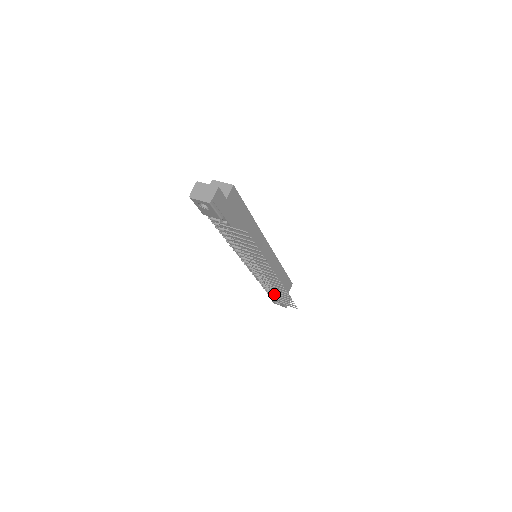
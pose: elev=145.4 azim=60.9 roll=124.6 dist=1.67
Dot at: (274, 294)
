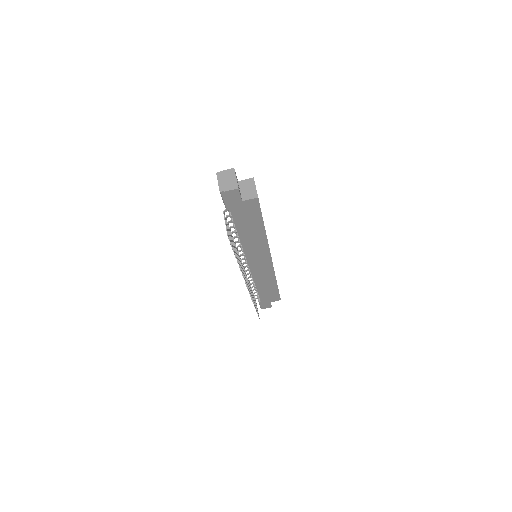
Dot at: occluded
